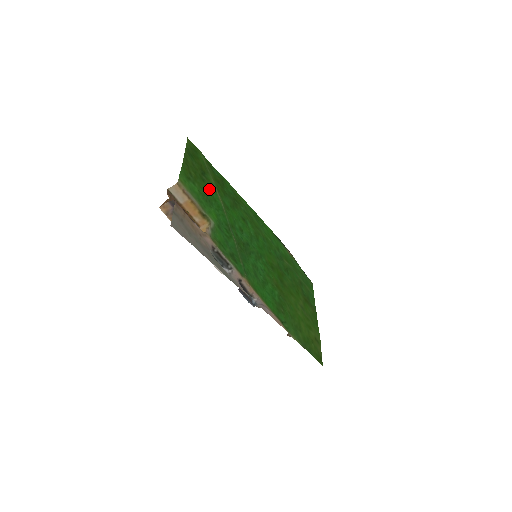
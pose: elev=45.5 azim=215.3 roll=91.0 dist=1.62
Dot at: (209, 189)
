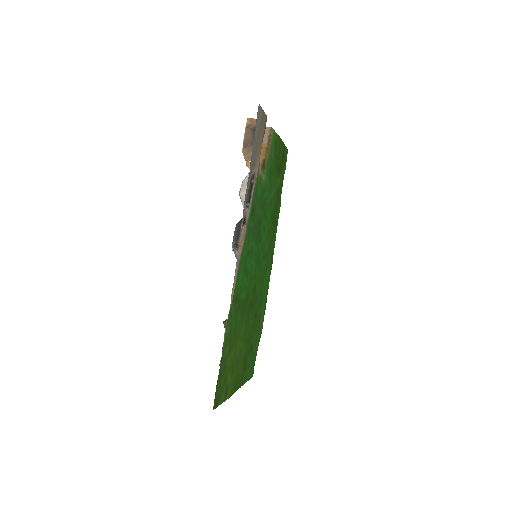
Dot at: (274, 177)
